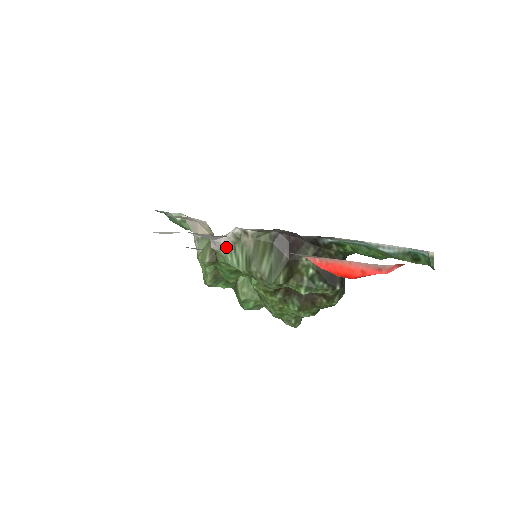
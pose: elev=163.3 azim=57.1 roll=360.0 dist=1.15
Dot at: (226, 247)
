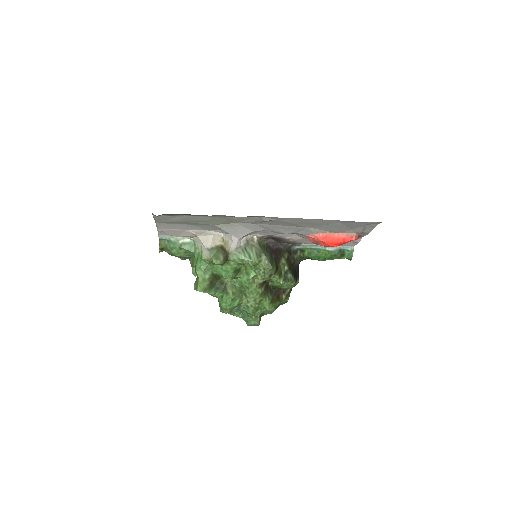
Dot at: (239, 248)
